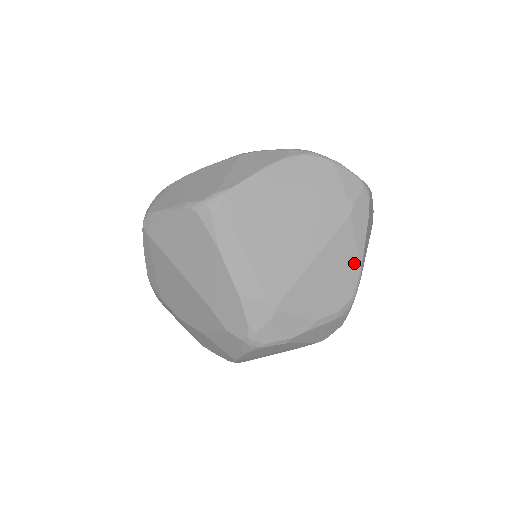
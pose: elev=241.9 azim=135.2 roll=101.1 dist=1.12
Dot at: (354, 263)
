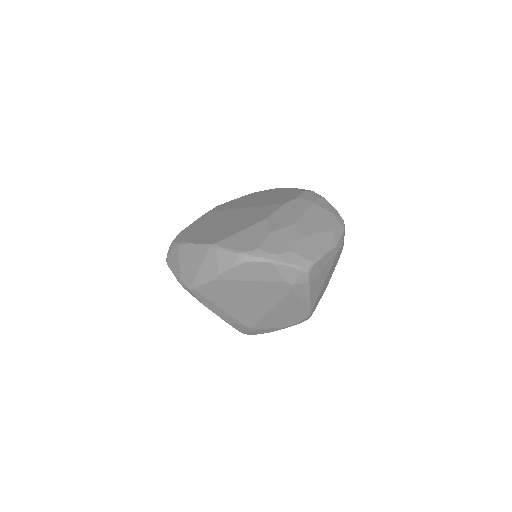
Dot at: (303, 306)
